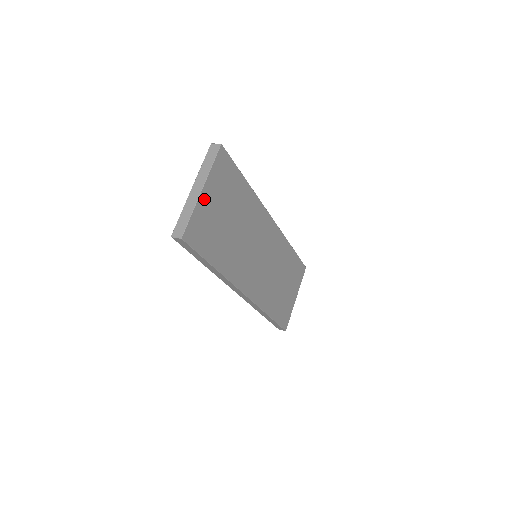
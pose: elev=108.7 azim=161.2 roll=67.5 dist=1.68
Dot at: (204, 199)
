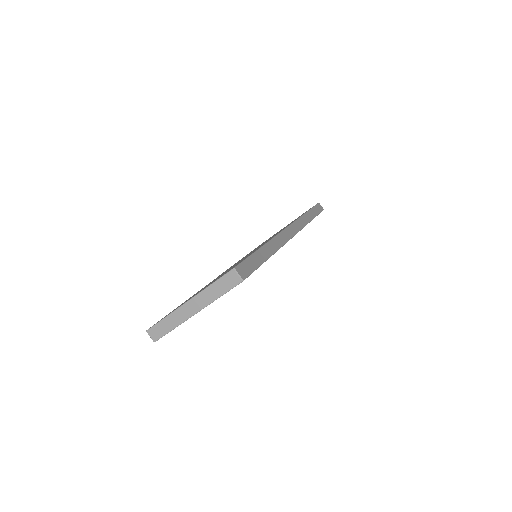
Dot at: occluded
